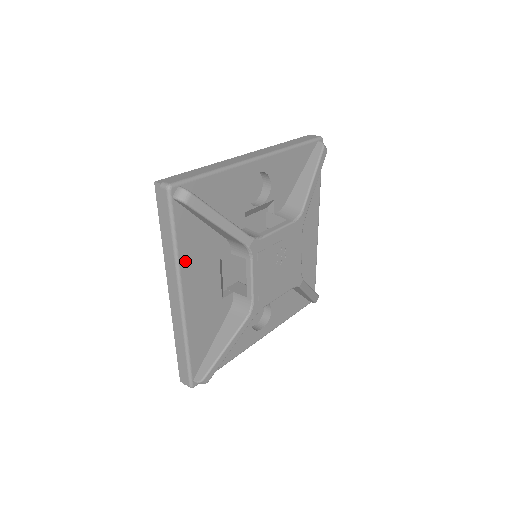
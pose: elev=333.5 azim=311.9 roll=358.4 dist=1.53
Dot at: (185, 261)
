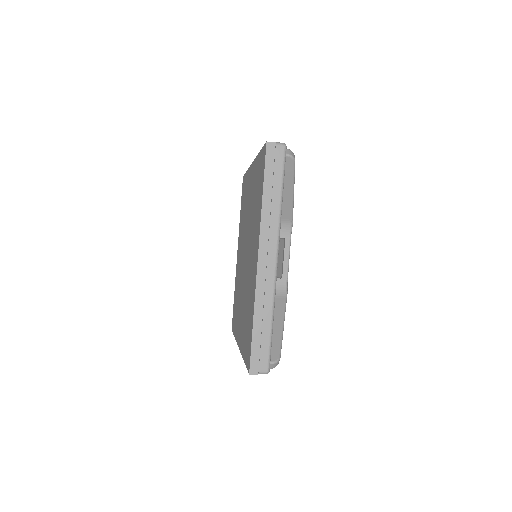
Dot at: occluded
